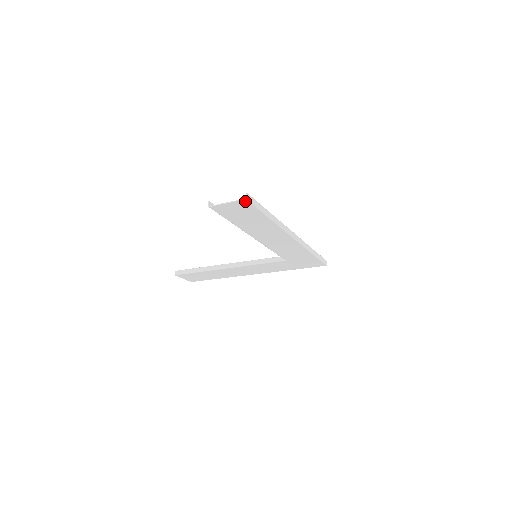
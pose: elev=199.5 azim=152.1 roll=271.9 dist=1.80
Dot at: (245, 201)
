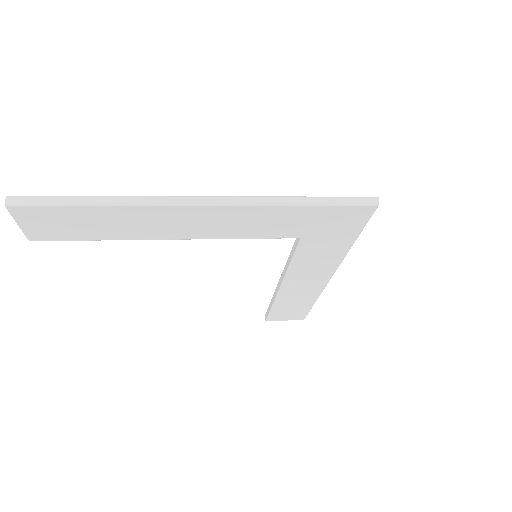
Dot at: (14, 209)
